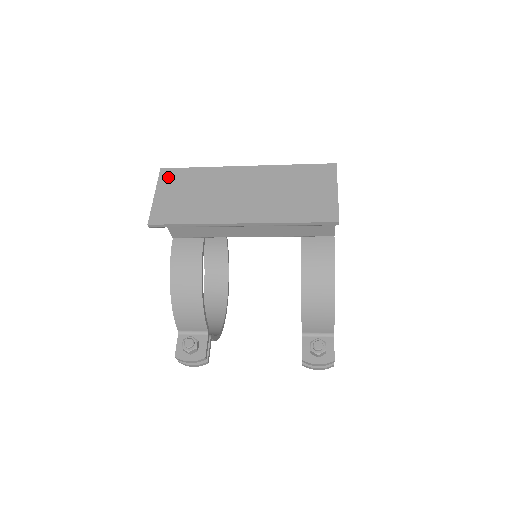
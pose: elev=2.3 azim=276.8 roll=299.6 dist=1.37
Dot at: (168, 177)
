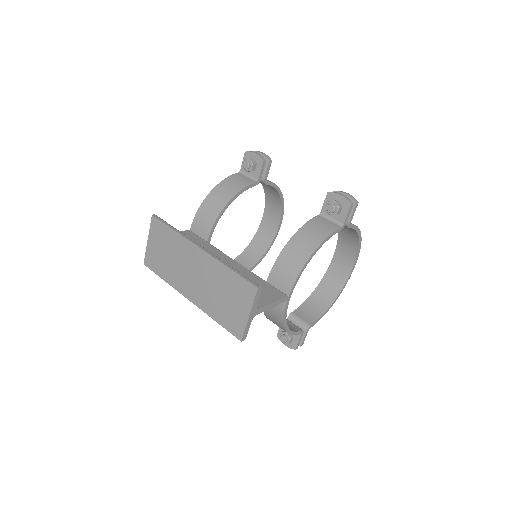
Dot at: (155, 227)
